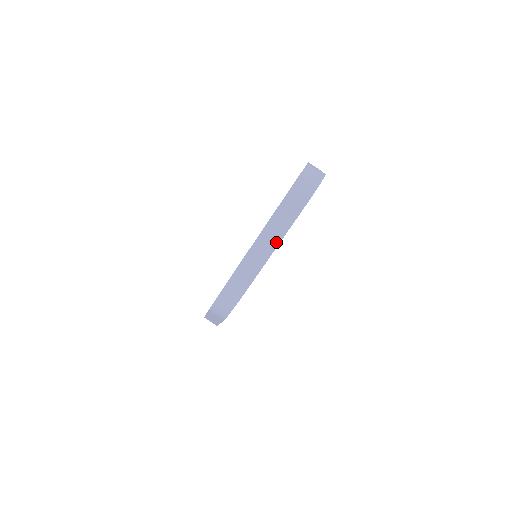
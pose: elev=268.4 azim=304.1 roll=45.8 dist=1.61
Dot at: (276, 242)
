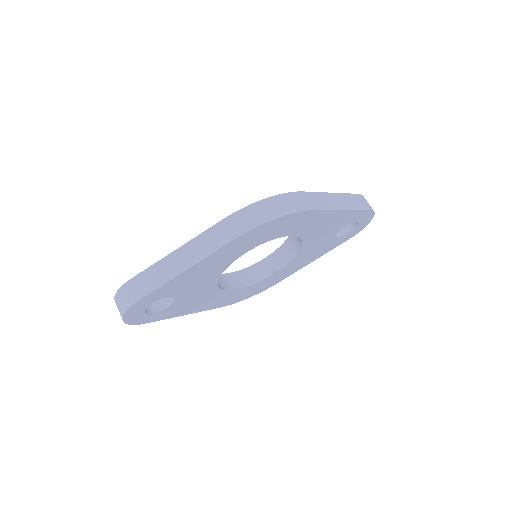
Dot at: (344, 207)
